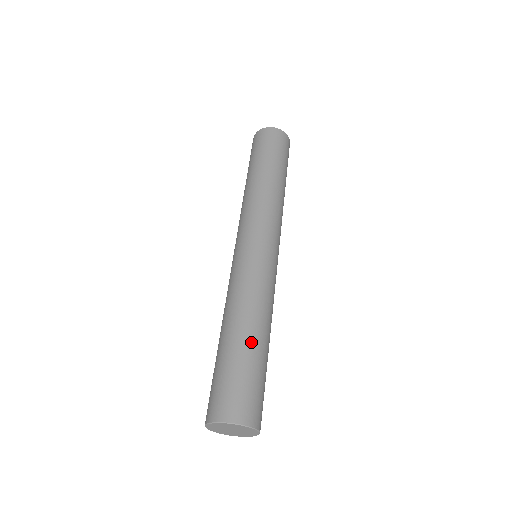
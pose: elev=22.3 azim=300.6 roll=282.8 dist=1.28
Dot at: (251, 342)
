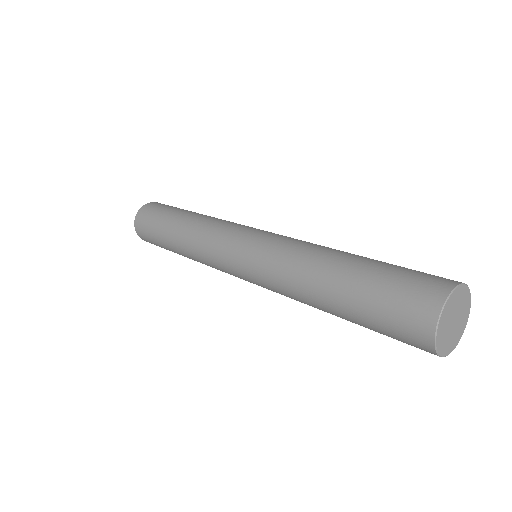
Dot at: (347, 267)
